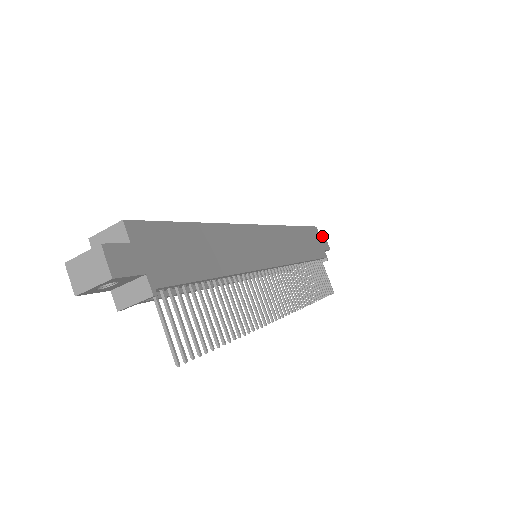
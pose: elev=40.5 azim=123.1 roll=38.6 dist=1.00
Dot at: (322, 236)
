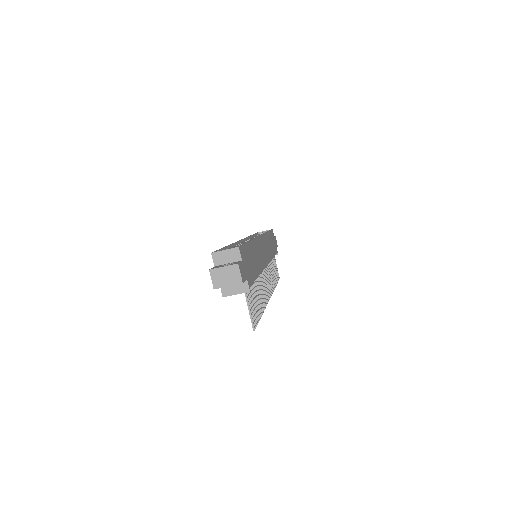
Dot at: occluded
